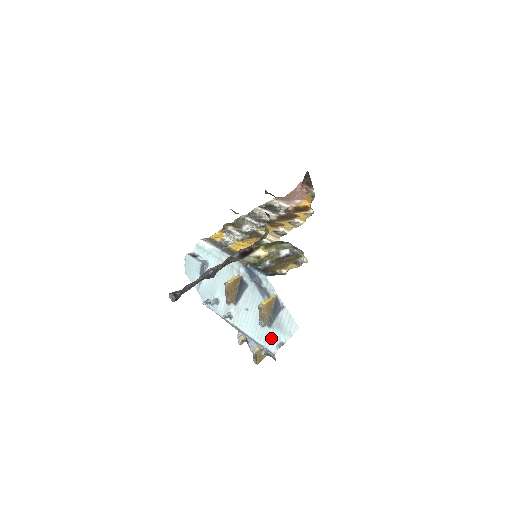
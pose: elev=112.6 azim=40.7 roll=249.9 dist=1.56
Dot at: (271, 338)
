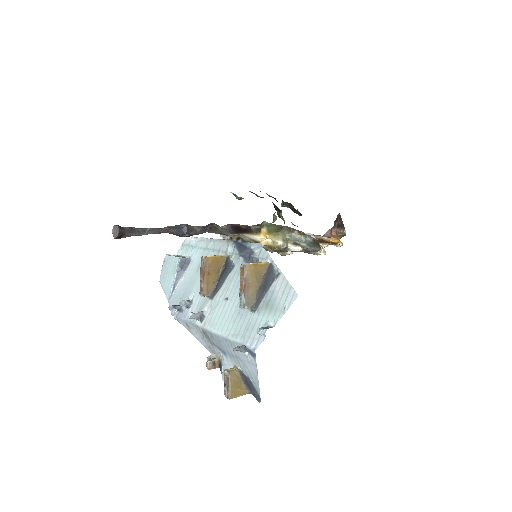
Dot at: (253, 327)
